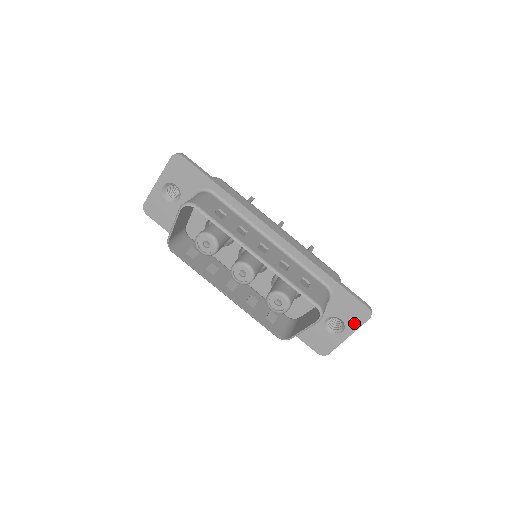
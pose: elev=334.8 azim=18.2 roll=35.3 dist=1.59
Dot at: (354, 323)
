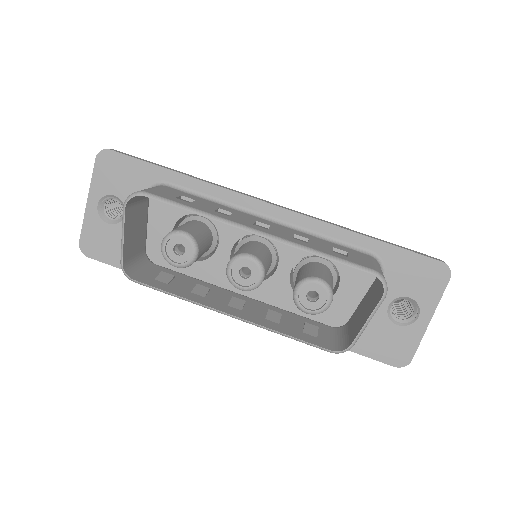
Dot at: (430, 295)
